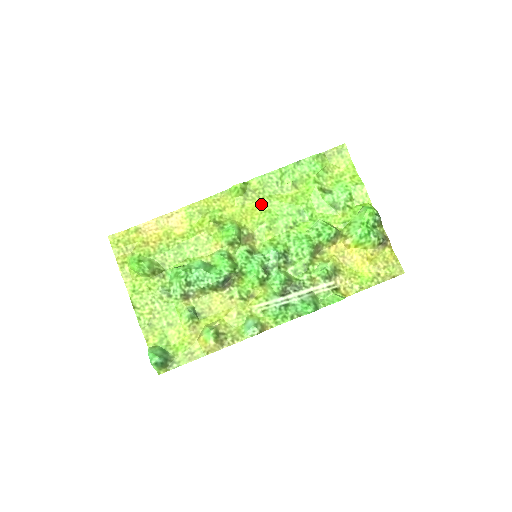
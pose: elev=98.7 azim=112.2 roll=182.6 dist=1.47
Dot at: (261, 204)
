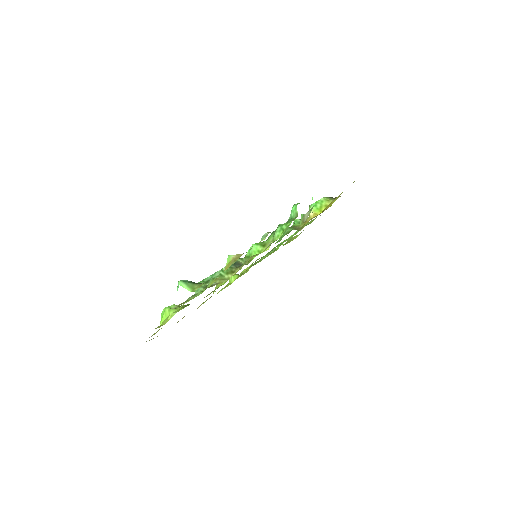
Dot at: (252, 265)
